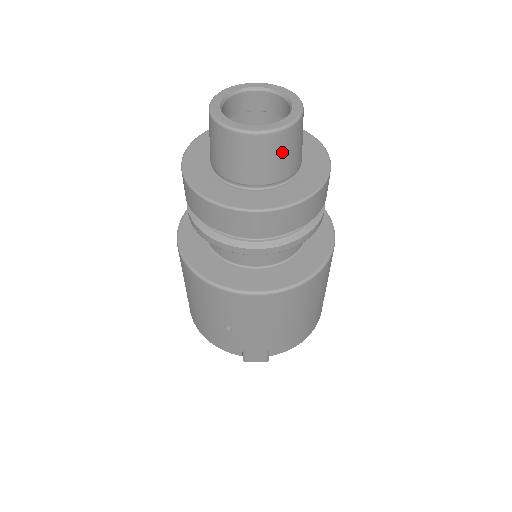
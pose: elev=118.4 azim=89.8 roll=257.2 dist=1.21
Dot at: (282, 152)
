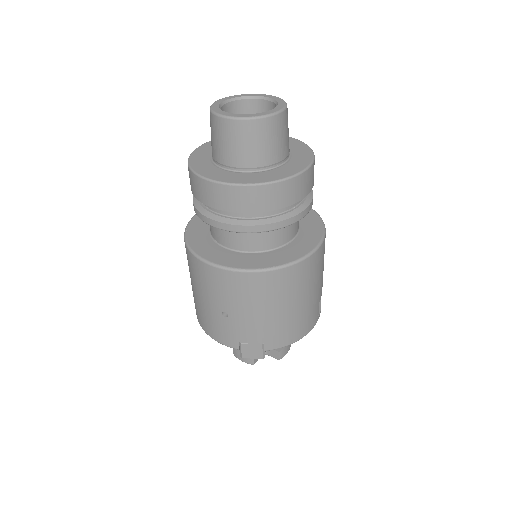
Dot at: (267, 138)
